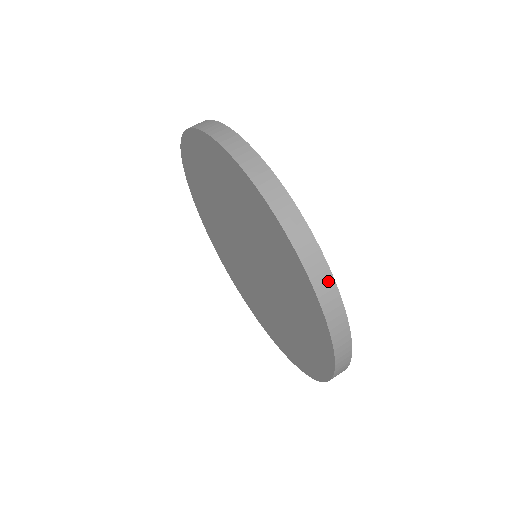
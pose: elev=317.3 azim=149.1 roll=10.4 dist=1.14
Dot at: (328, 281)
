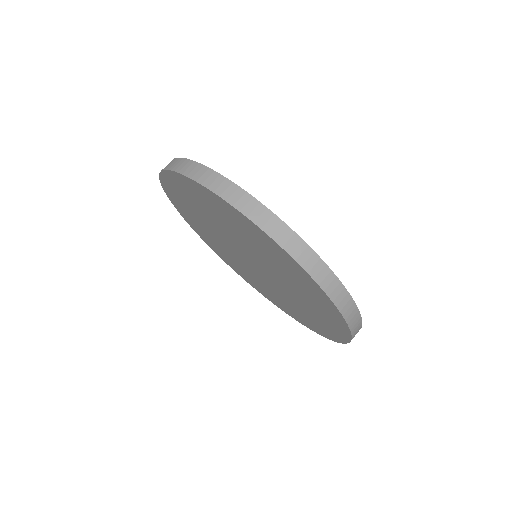
Dot at: (264, 212)
